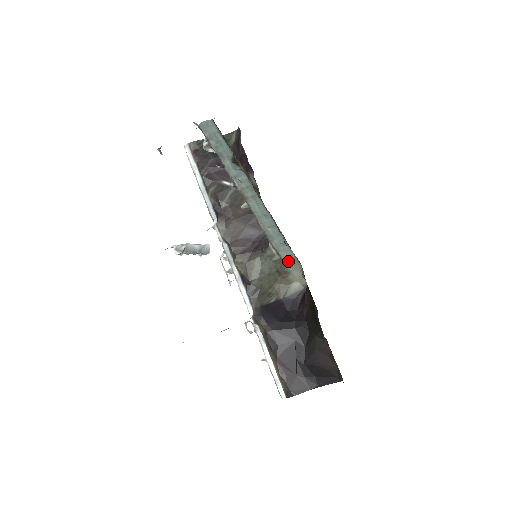
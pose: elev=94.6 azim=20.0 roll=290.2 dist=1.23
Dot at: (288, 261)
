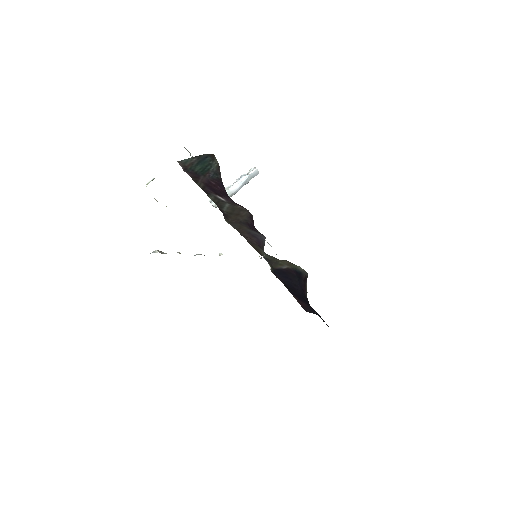
Dot at: occluded
